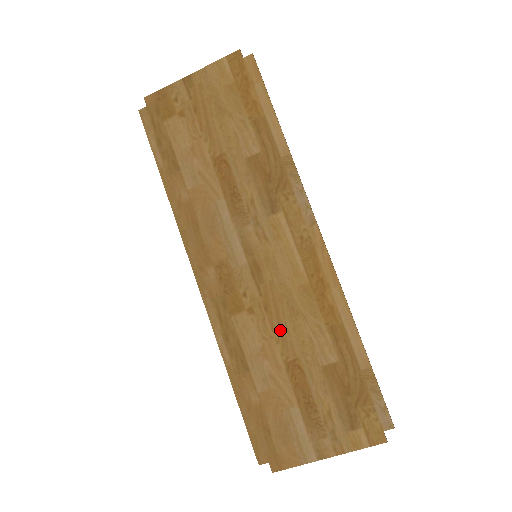
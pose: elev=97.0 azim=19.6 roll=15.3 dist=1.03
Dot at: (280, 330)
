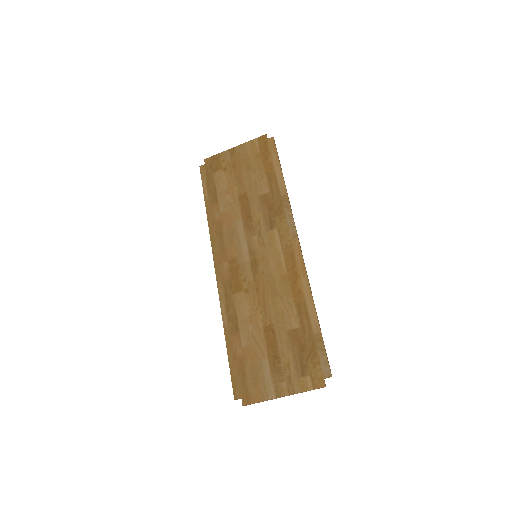
Dot at: (264, 305)
